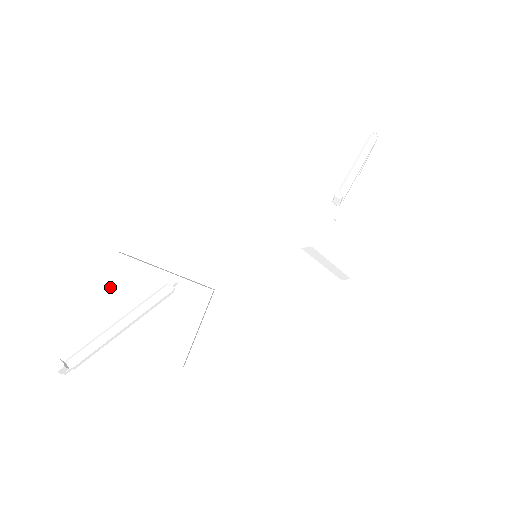
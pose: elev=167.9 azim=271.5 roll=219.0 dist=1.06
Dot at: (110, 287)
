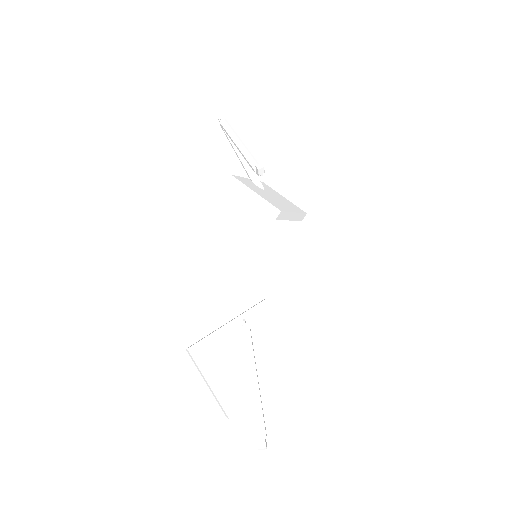
Dot at: (211, 374)
